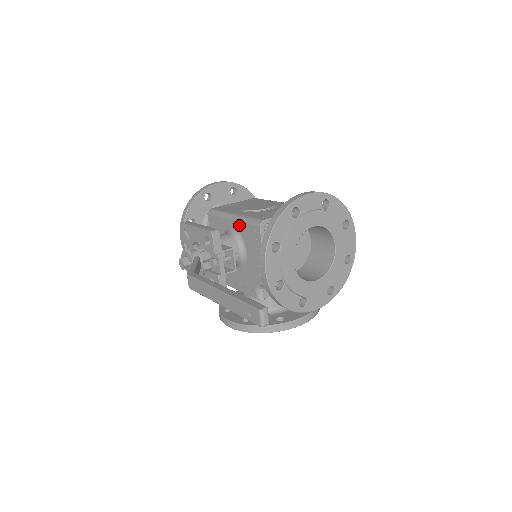
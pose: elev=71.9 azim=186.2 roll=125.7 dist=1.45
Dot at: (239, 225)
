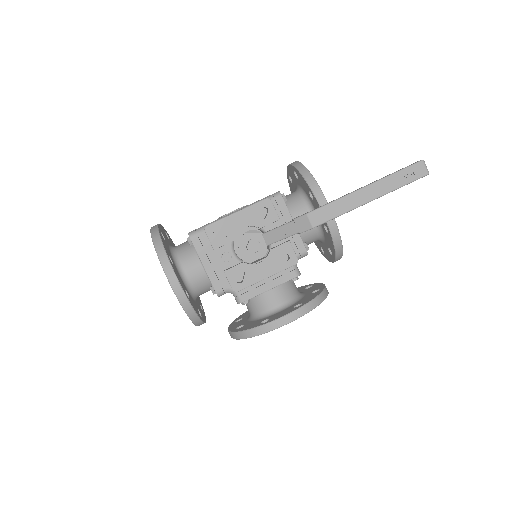
Dot at: occluded
